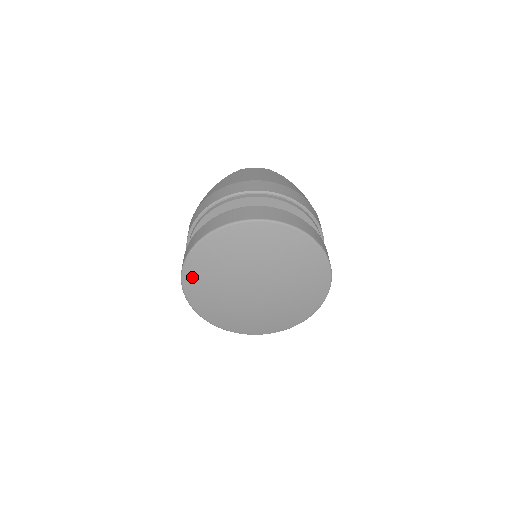
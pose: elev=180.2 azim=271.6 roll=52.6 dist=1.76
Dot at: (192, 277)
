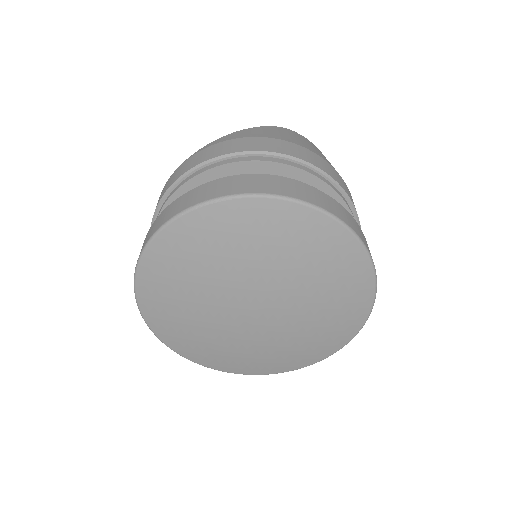
Dot at: (171, 245)
